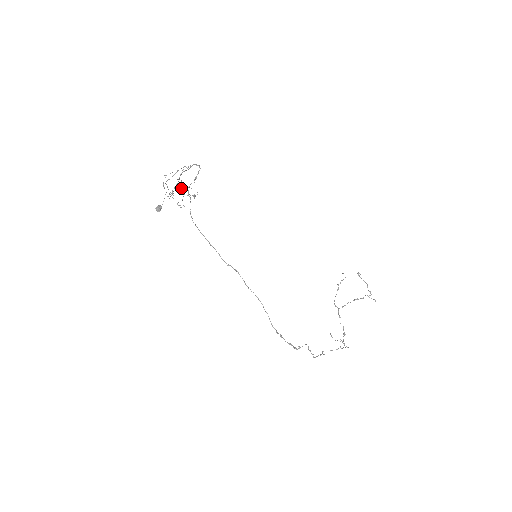
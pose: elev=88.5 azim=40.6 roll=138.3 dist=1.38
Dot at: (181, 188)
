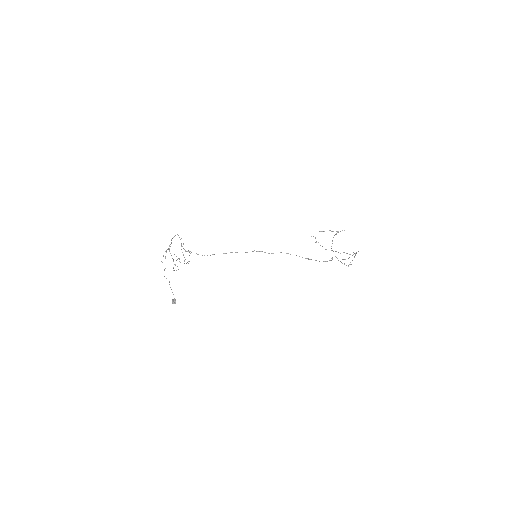
Dot at: (177, 259)
